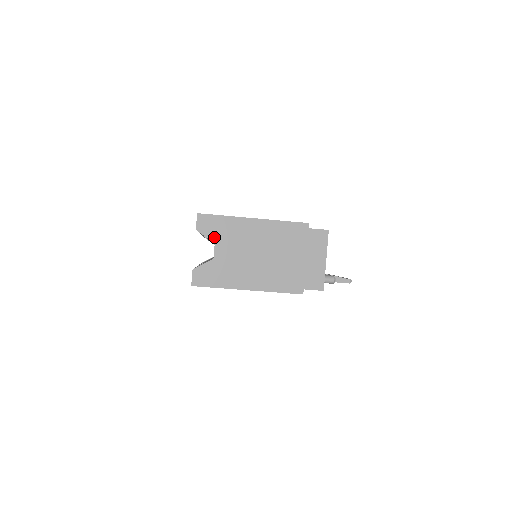
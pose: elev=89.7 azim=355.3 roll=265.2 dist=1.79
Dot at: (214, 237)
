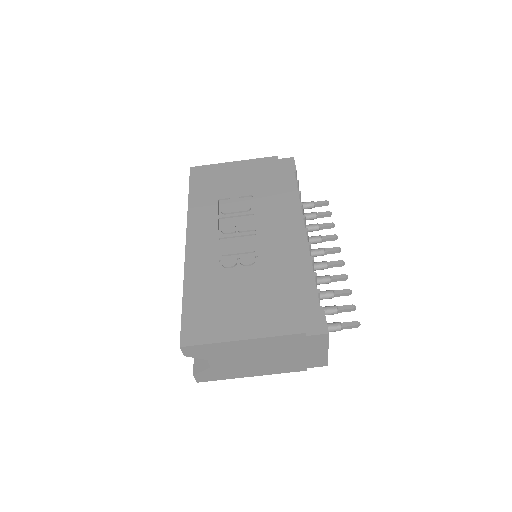
Dot at: (205, 357)
